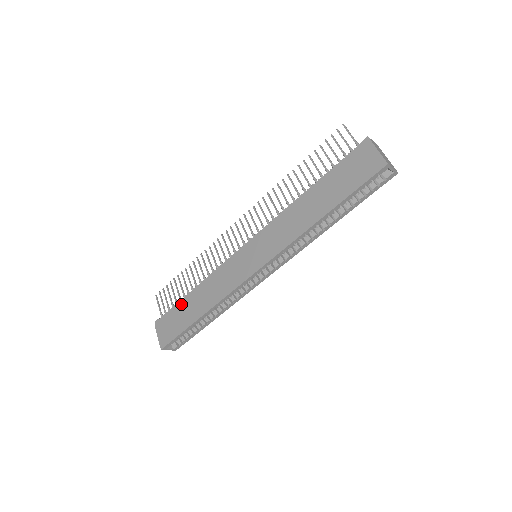
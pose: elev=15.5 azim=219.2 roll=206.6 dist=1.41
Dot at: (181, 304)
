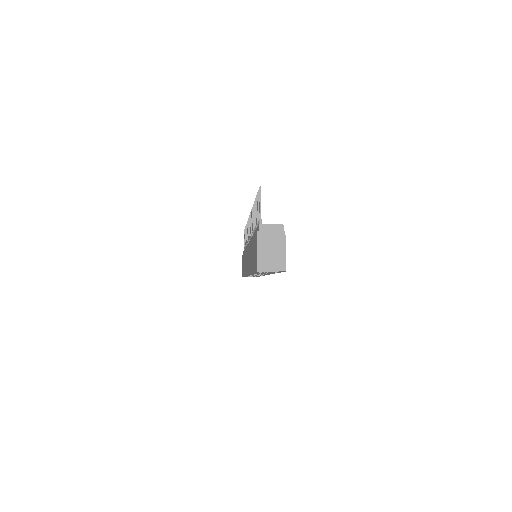
Dot at: occluded
